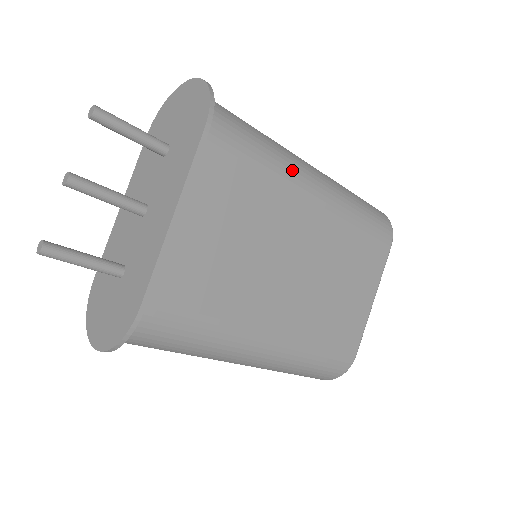
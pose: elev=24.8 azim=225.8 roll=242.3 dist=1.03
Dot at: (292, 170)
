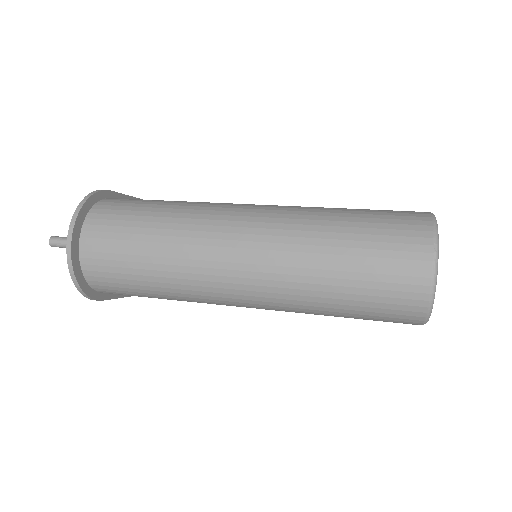
Dot at: (199, 301)
